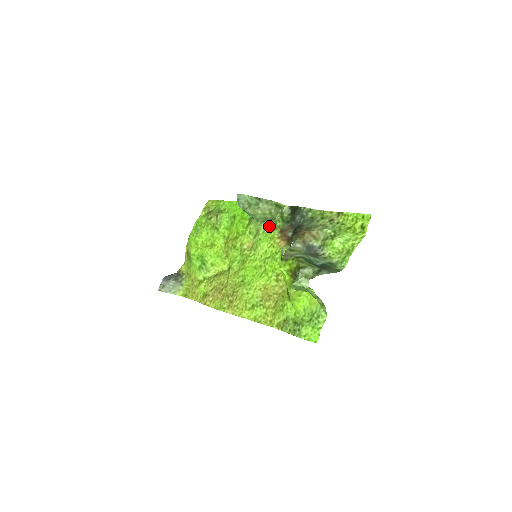
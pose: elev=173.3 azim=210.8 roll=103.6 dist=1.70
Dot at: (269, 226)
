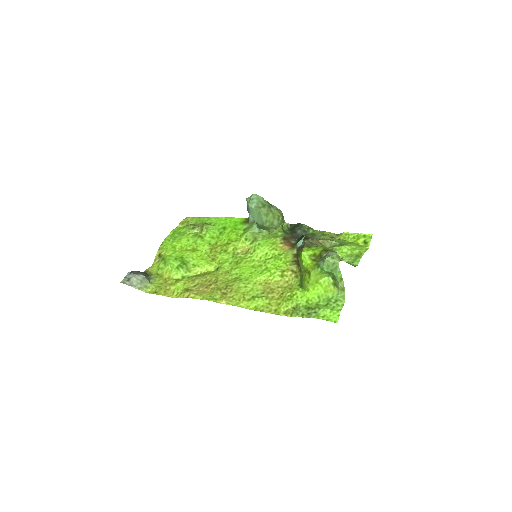
Dot at: (268, 235)
